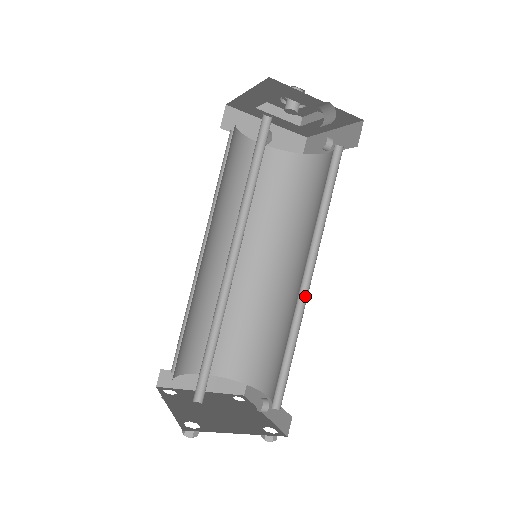
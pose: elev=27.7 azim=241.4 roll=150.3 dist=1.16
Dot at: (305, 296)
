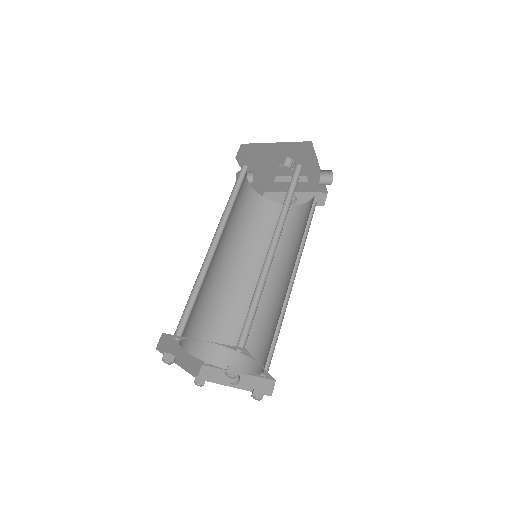
Dot at: (287, 293)
